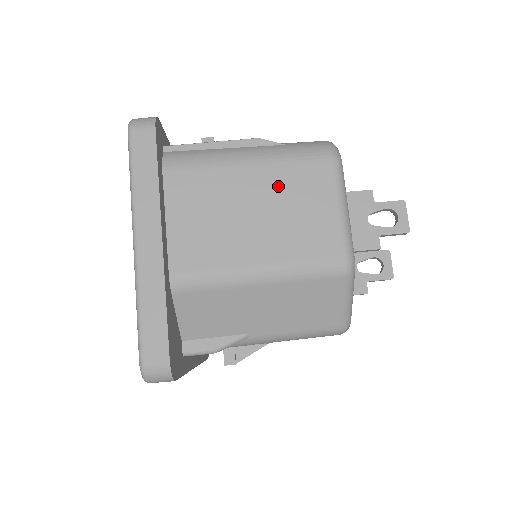
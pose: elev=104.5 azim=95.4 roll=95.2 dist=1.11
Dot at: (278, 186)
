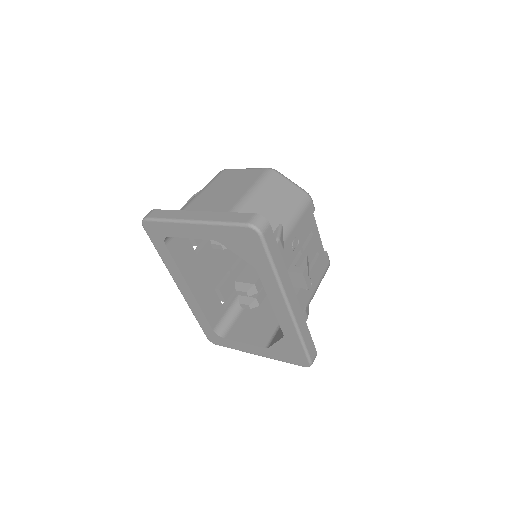
Dot at: (218, 185)
